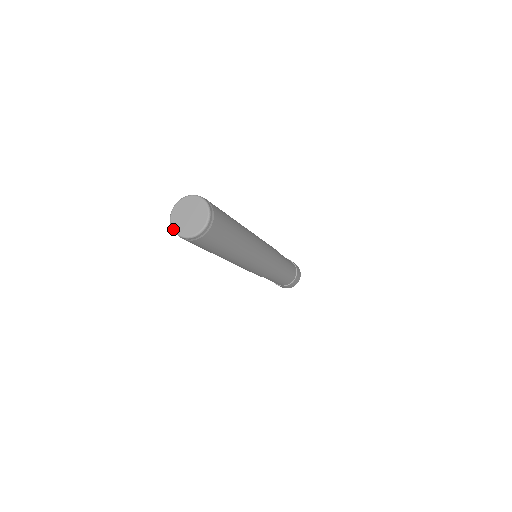
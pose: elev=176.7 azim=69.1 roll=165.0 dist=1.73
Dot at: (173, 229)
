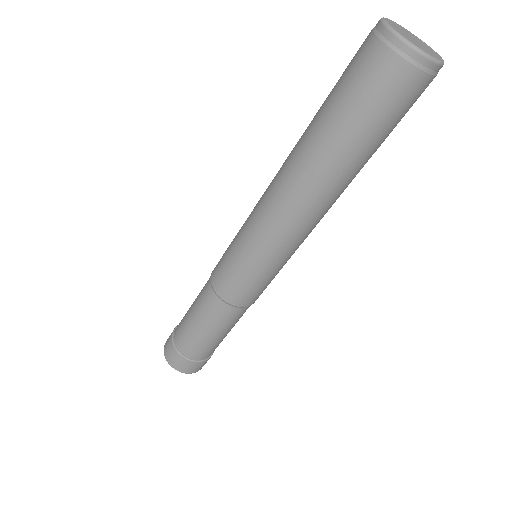
Dot at: (405, 37)
